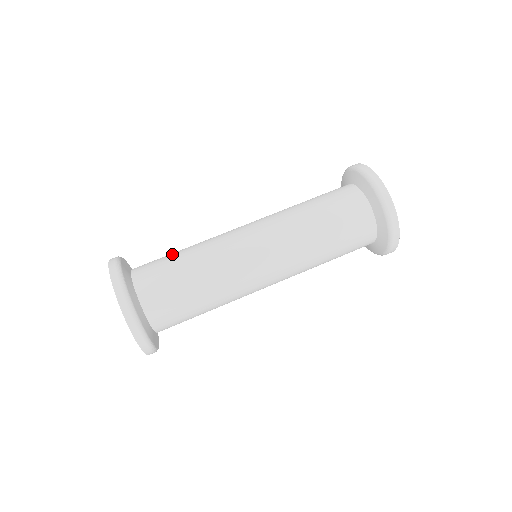
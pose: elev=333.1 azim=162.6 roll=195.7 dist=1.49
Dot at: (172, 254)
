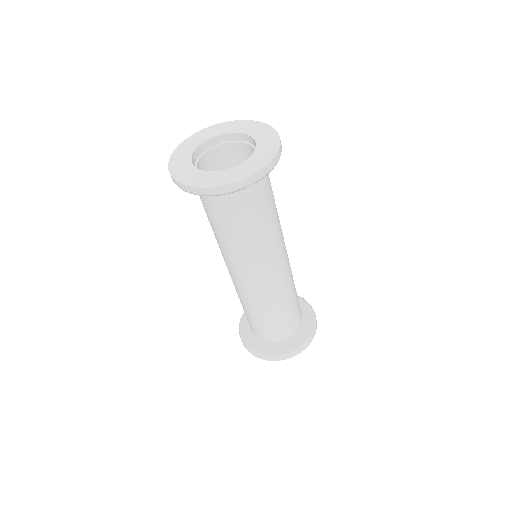
Dot at: occluded
